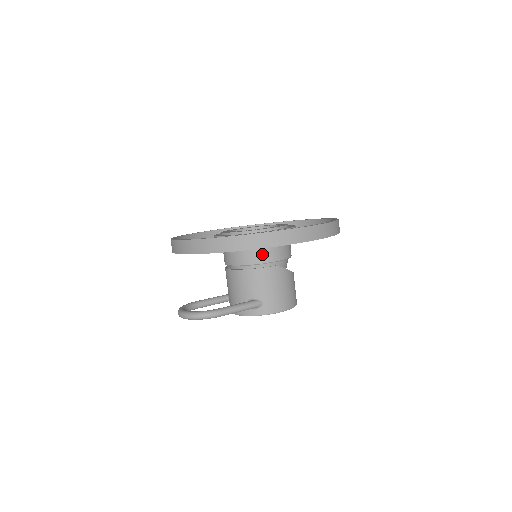
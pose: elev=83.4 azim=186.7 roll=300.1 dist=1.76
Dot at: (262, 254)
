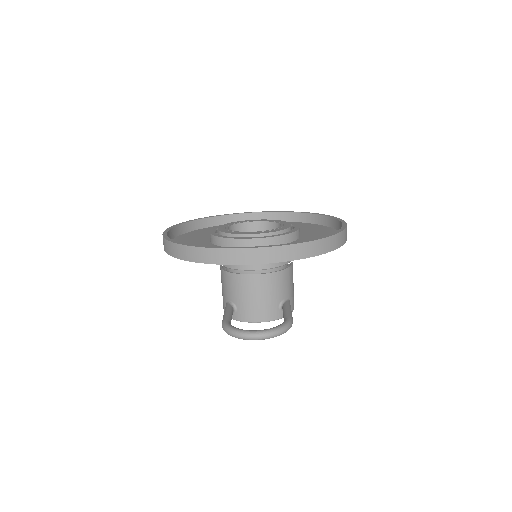
Dot at: occluded
